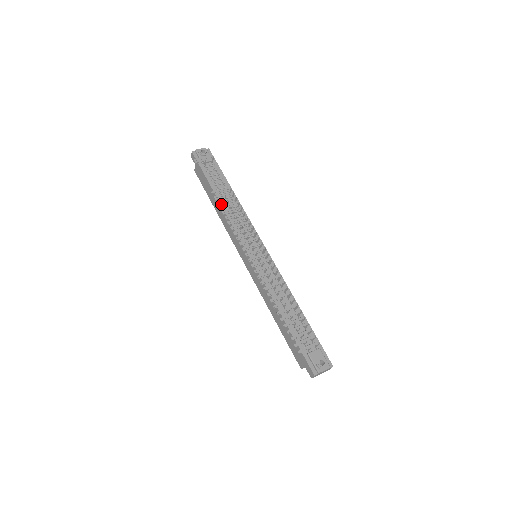
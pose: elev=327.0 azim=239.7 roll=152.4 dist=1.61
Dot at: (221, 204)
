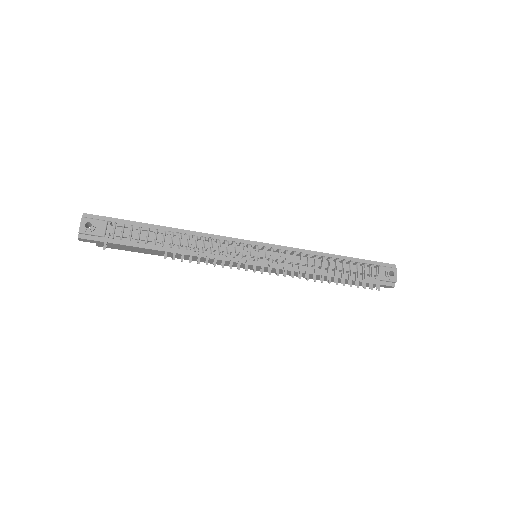
Dot at: (177, 253)
